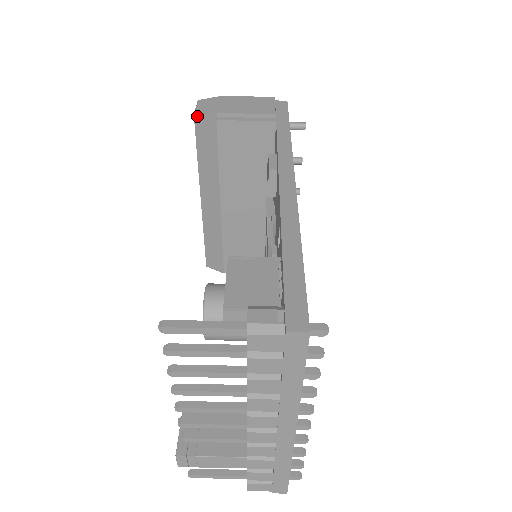
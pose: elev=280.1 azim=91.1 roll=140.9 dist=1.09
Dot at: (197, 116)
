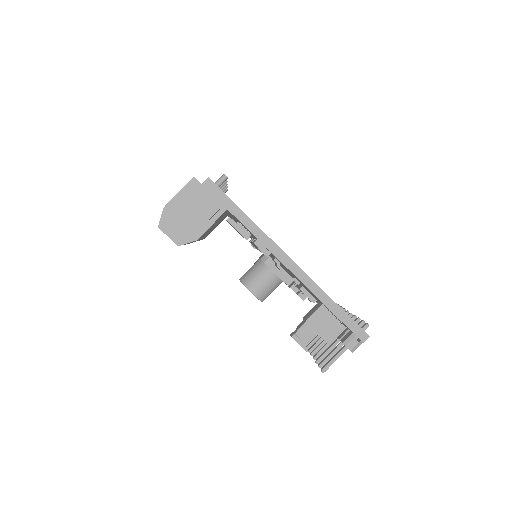
Dot at: occluded
